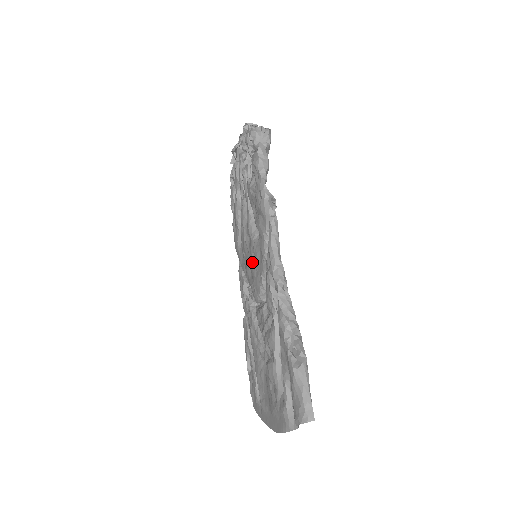
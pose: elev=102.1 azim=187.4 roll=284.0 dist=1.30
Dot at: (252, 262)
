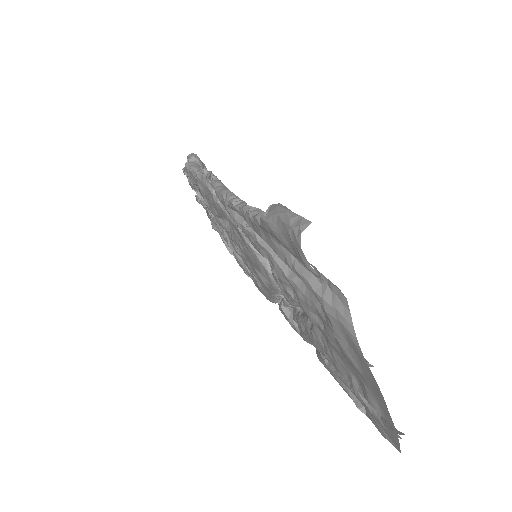
Dot at: (247, 256)
